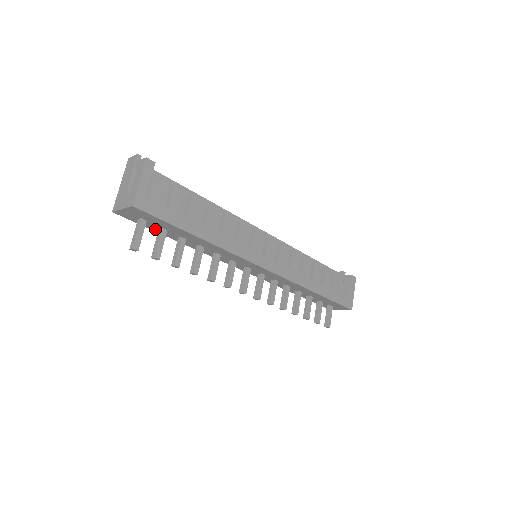
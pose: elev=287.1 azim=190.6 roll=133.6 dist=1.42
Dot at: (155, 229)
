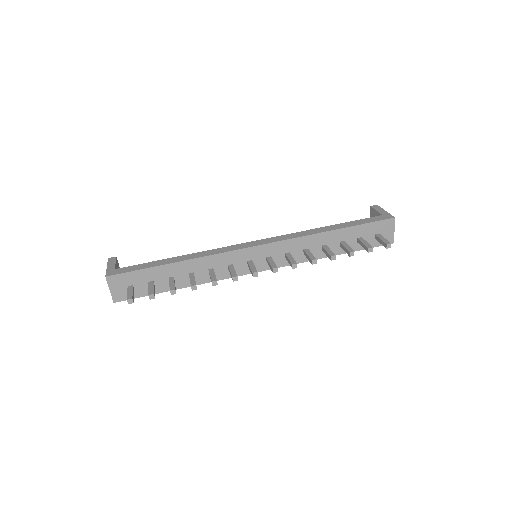
Dot at: occluded
